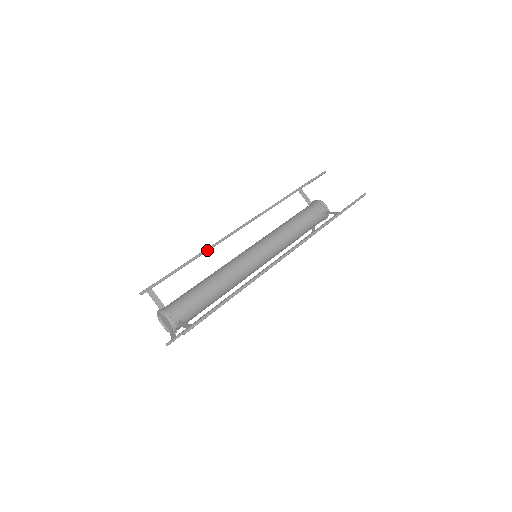
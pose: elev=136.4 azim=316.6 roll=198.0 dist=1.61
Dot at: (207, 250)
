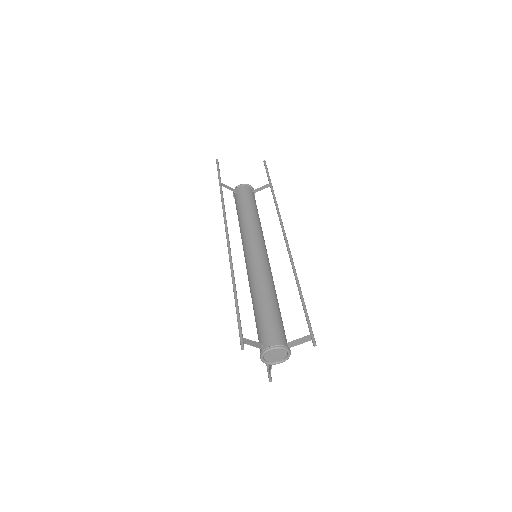
Dot at: (233, 275)
